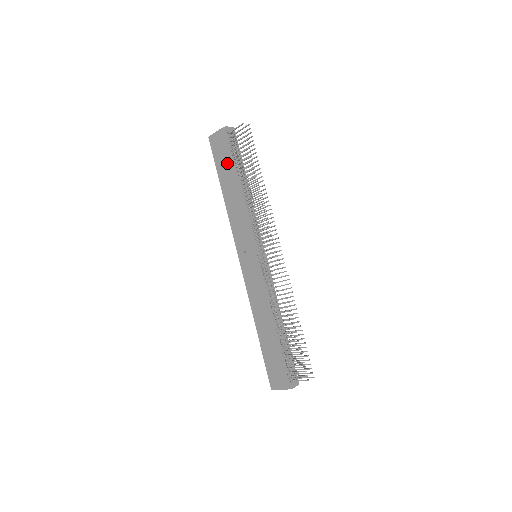
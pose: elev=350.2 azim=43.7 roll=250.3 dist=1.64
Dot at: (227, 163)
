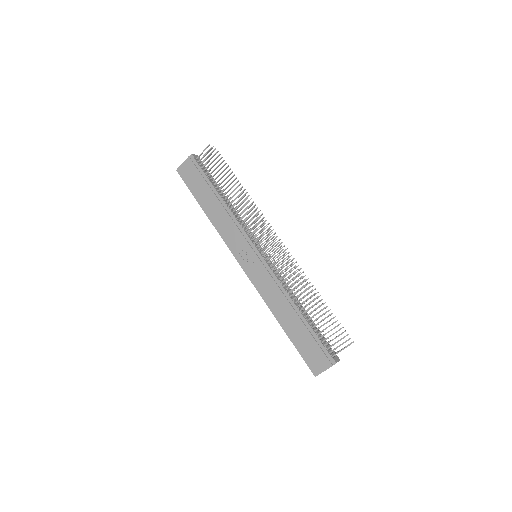
Dot at: (203, 184)
